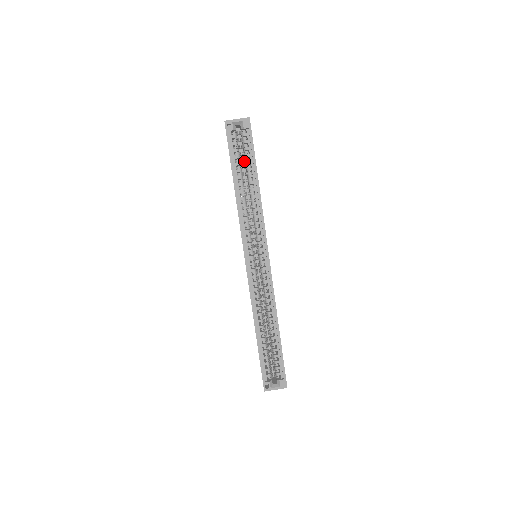
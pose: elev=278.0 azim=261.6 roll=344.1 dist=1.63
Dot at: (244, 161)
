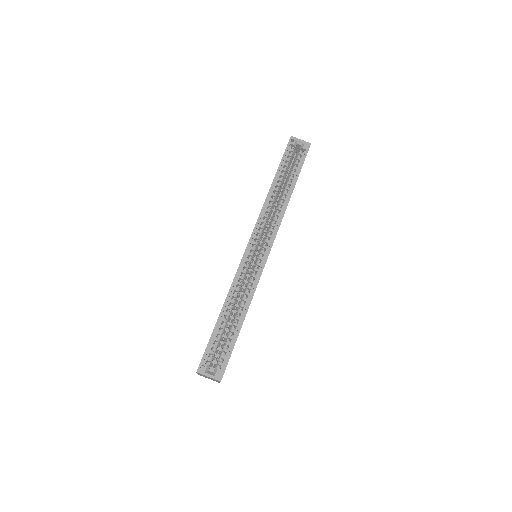
Dot at: (290, 172)
